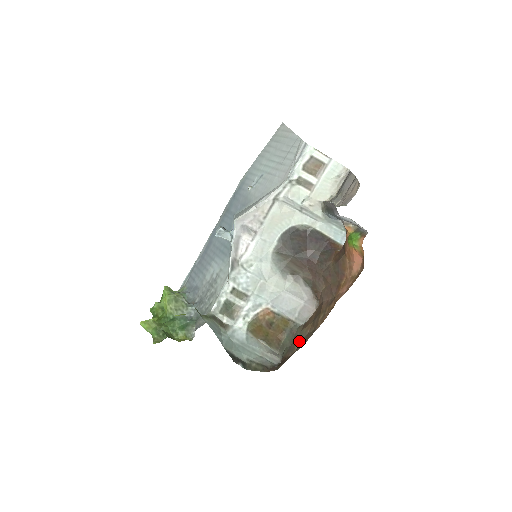
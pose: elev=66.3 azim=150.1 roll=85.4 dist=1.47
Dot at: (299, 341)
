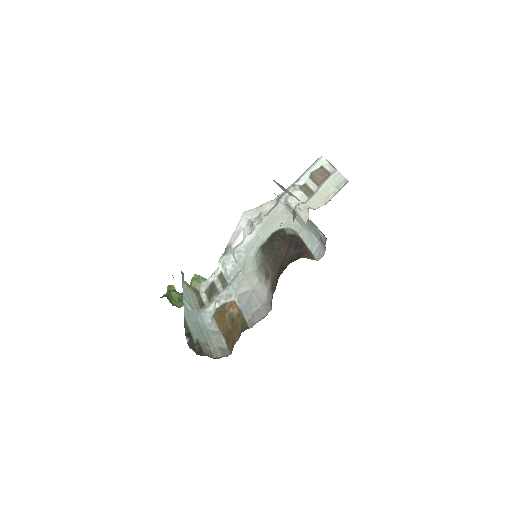
Dot at: occluded
